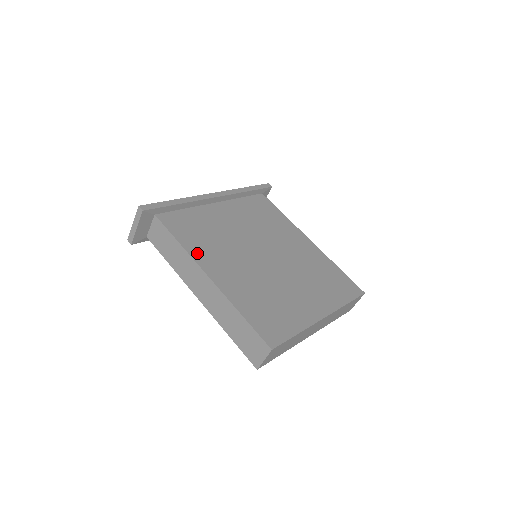
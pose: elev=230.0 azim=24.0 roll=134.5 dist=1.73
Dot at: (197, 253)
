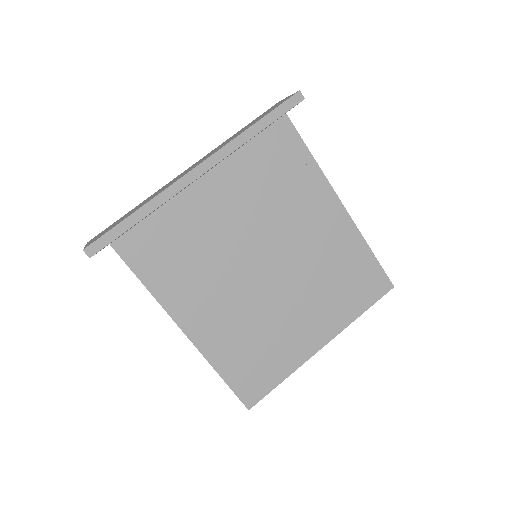
Dot at: (170, 298)
